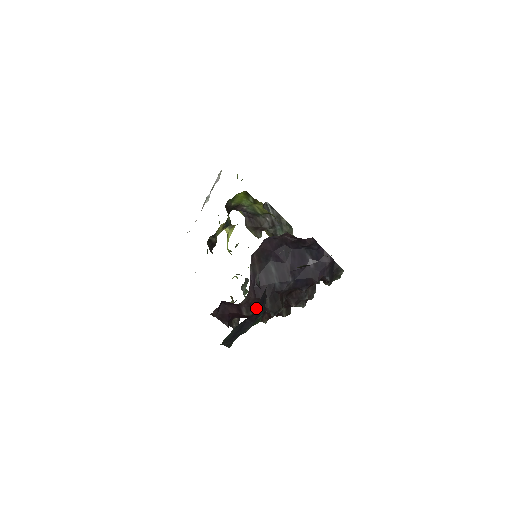
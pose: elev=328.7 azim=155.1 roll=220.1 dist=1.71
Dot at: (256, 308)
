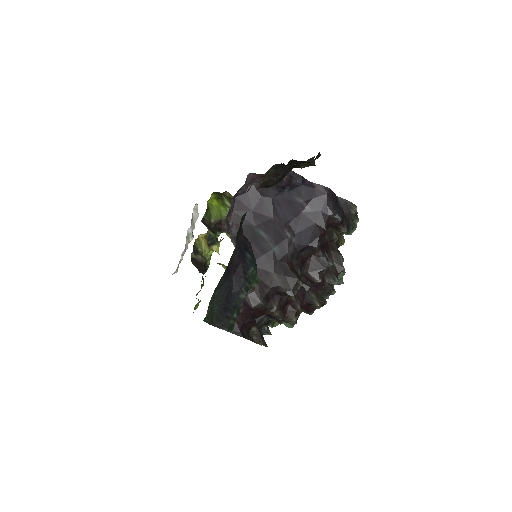
Dot at: (264, 292)
